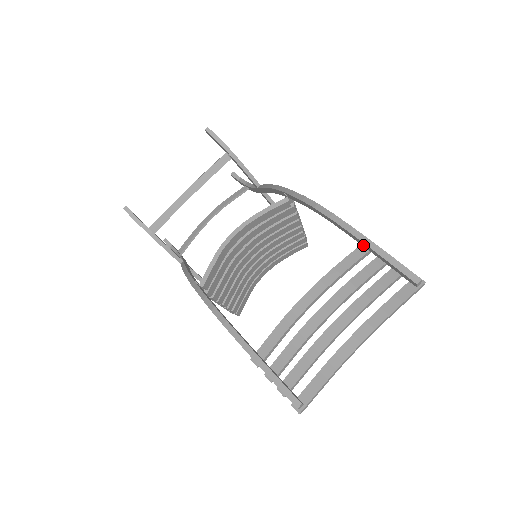
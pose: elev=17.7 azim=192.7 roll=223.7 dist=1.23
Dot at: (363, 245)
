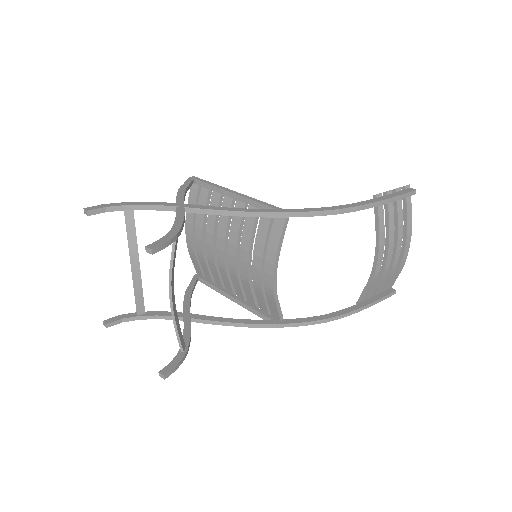
Dot at: occluded
